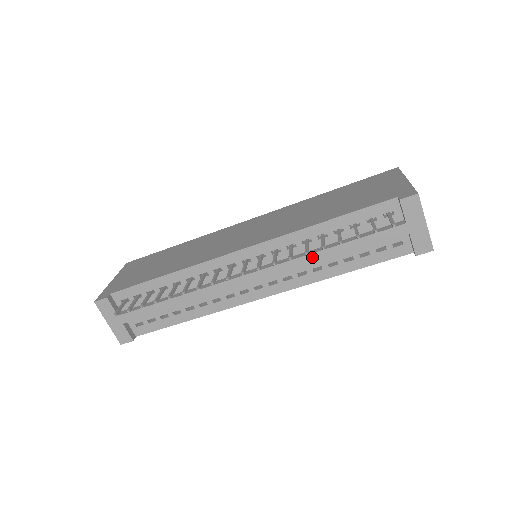
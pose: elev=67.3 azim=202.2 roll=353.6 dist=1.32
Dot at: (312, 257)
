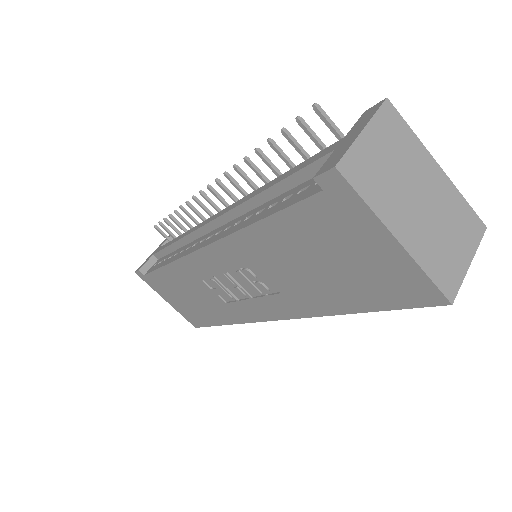
Dot at: (255, 192)
